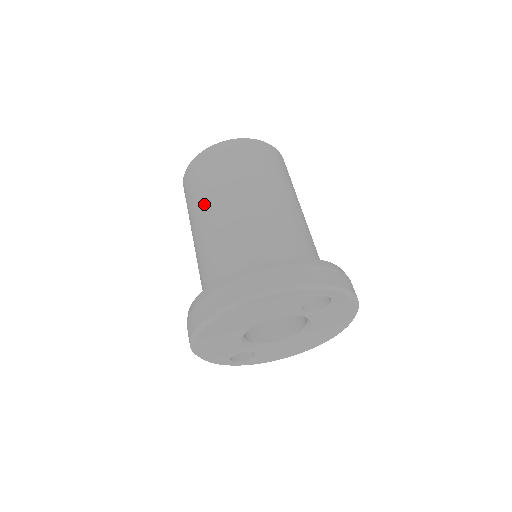
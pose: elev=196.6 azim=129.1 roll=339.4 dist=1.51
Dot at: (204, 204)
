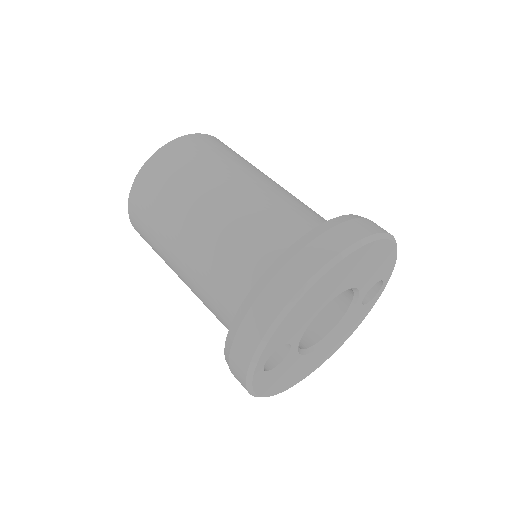
Dot at: (240, 169)
